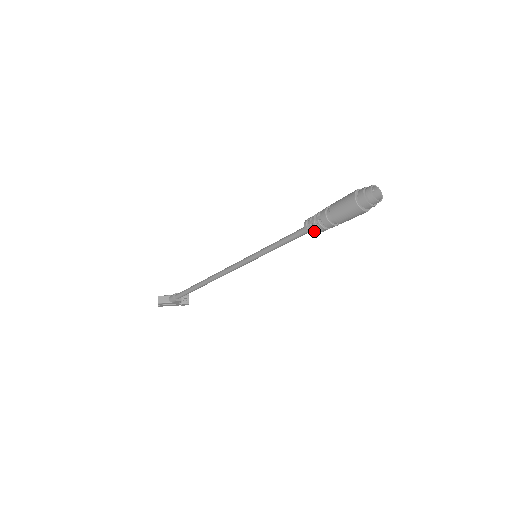
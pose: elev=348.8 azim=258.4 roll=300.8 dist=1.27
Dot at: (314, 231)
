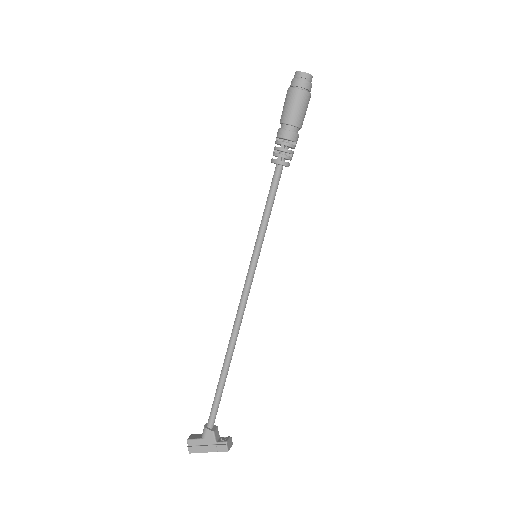
Dot at: (276, 154)
